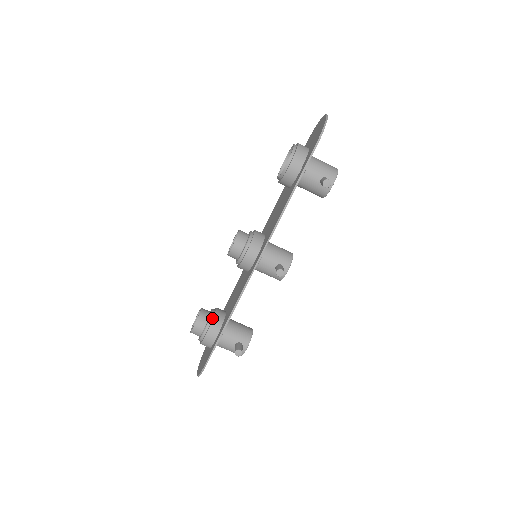
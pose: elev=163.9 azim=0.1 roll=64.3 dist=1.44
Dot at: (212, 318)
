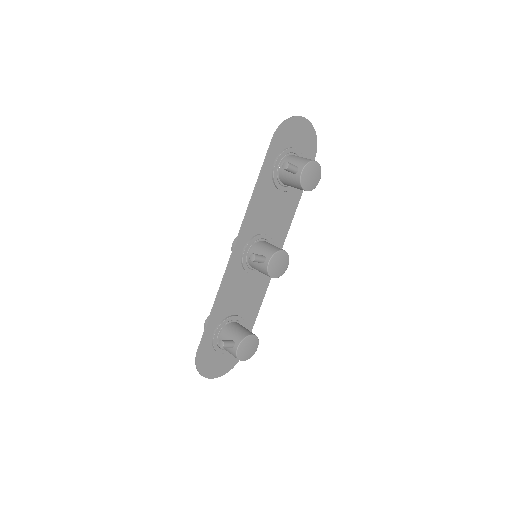
Dot at: occluded
